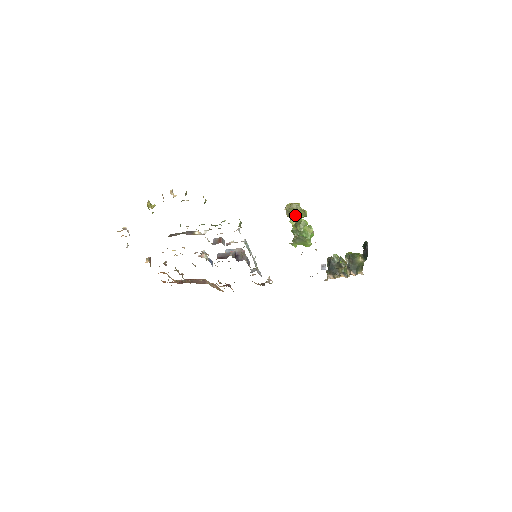
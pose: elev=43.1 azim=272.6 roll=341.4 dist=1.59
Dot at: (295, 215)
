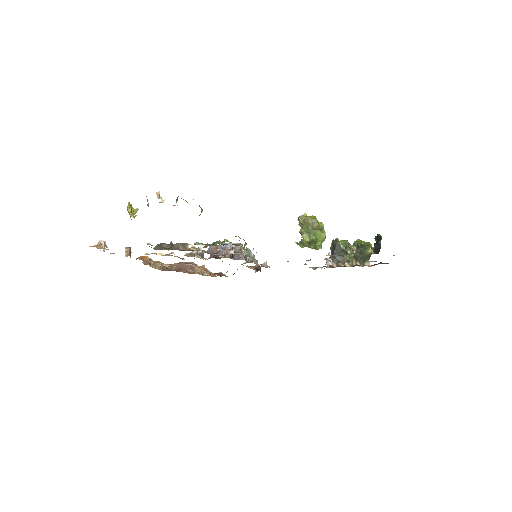
Dot at: (310, 230)
